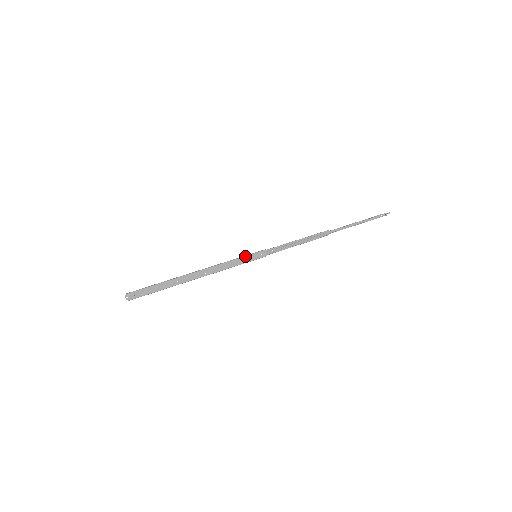
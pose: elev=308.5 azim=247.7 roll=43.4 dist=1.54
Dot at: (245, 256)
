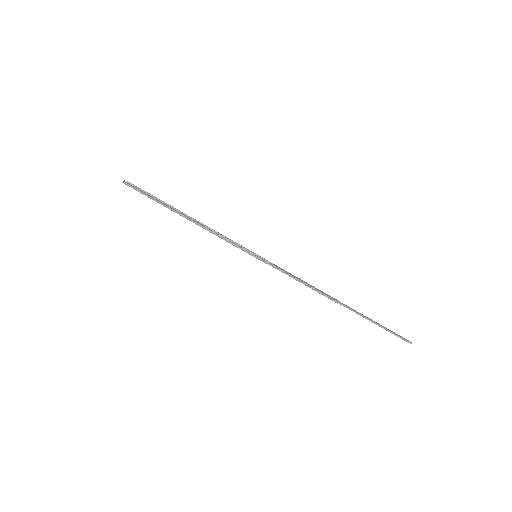
Dot at: (244, 251)
